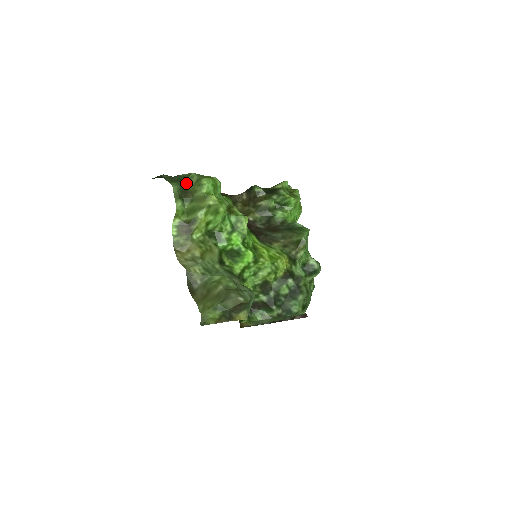
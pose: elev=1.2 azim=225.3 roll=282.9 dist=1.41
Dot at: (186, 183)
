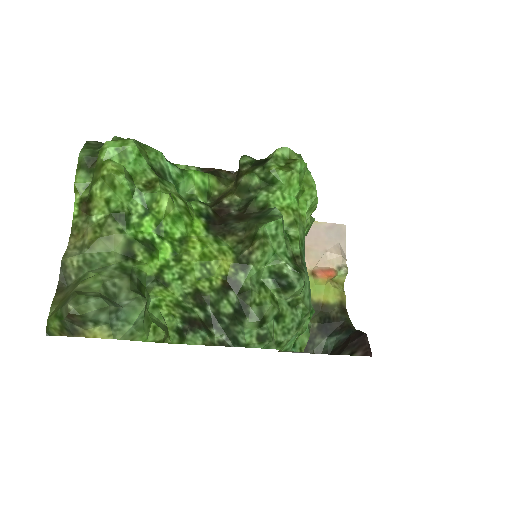
Dot at: occluded
